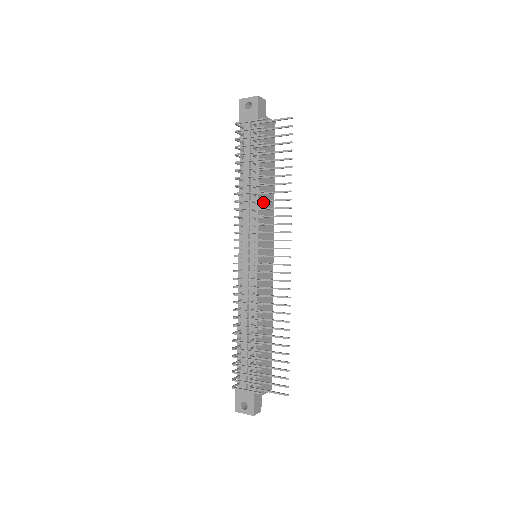
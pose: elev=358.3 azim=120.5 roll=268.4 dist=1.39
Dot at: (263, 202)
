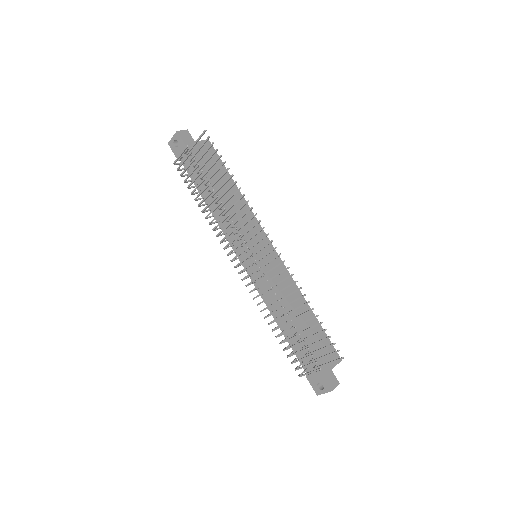
Dot at: (234, 210)
